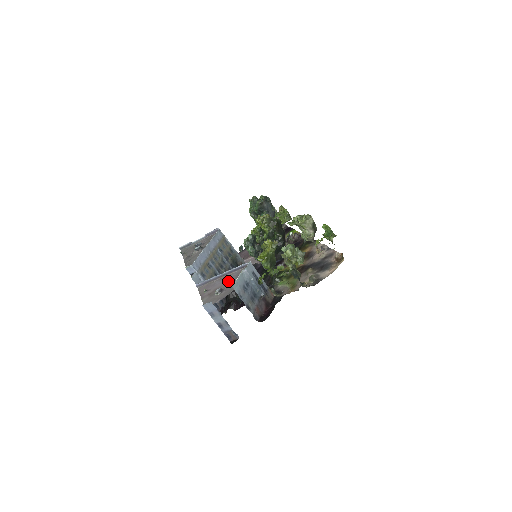
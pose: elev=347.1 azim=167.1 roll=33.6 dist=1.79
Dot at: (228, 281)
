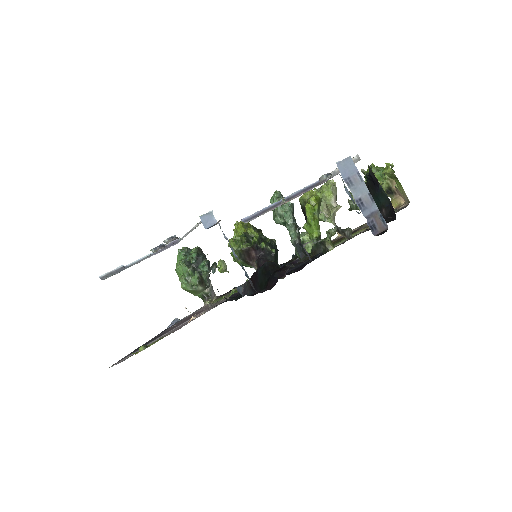
Dot at: occluded
